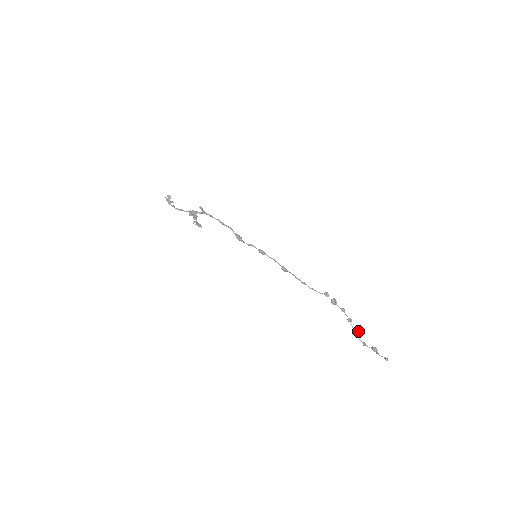
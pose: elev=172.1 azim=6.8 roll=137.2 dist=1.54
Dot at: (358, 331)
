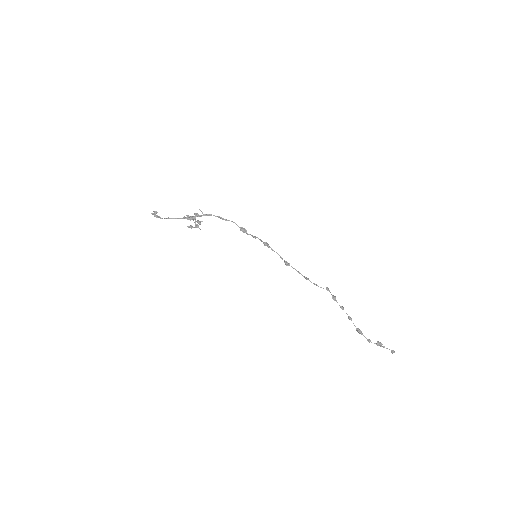
Dot at: (359, 329)
